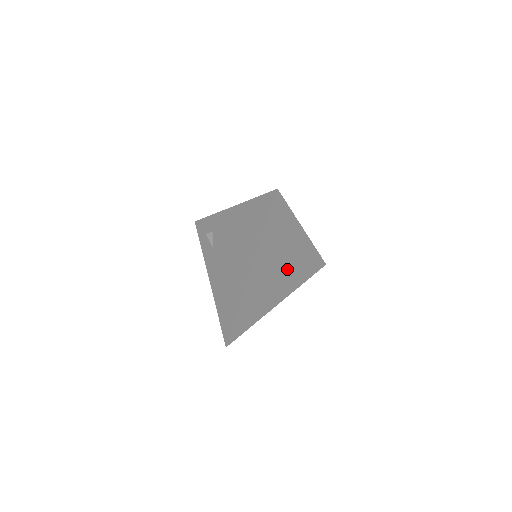
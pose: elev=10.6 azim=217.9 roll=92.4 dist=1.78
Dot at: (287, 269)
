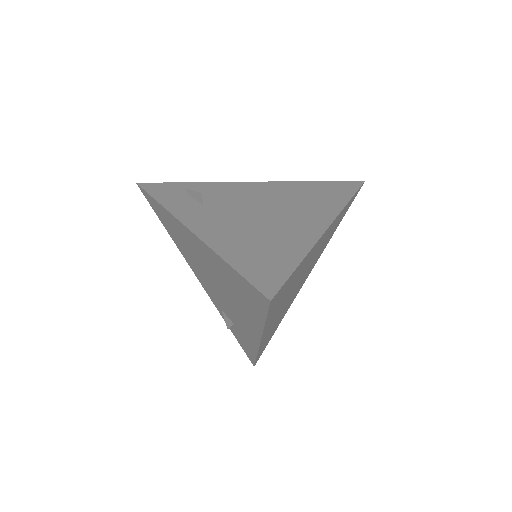
Dot at: occluded
